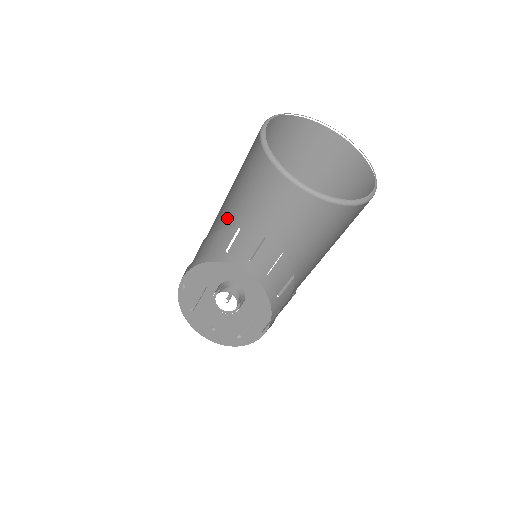
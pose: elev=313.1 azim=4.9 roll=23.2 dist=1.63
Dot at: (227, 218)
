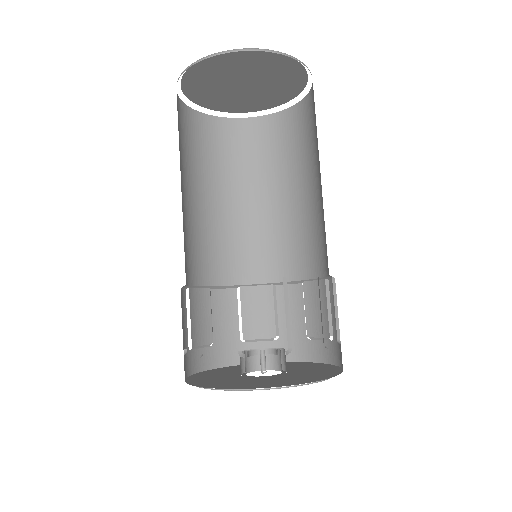
Dot at: (272, 262)
